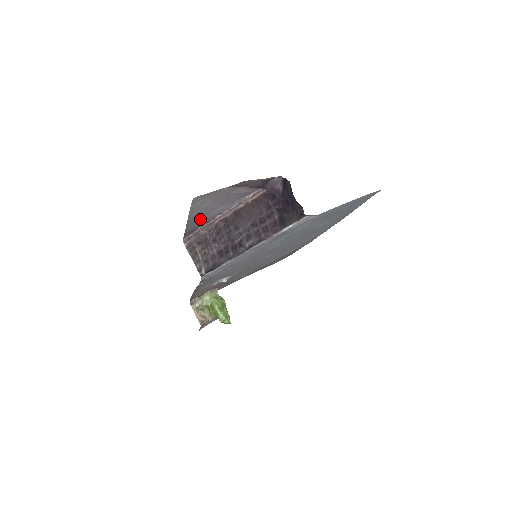
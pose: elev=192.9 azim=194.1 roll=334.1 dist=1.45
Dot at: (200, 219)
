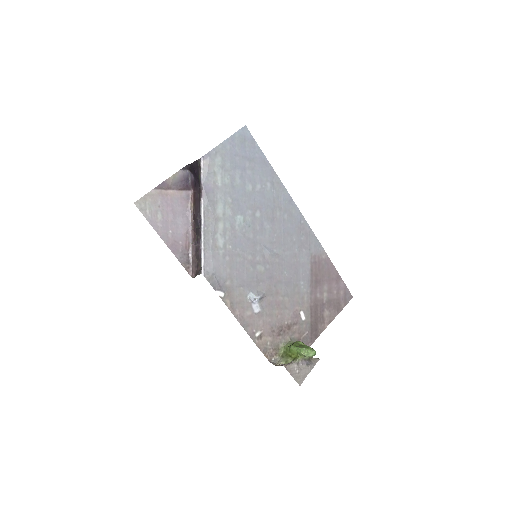
Dot at: (175, 239)
